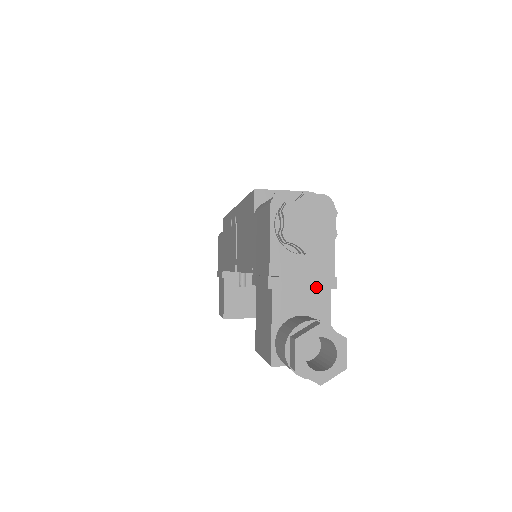
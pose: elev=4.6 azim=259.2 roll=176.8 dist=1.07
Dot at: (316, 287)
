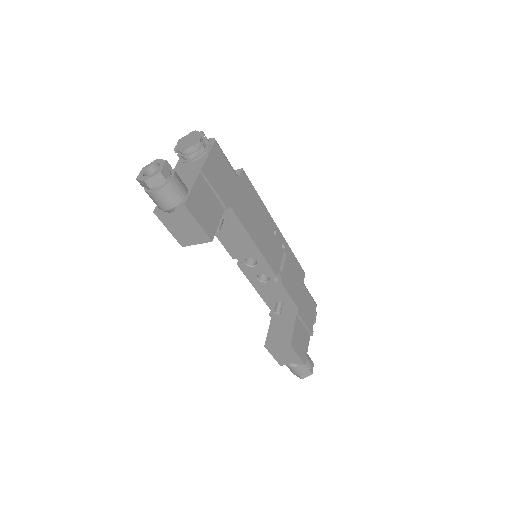
Dot at: (190, 172)
